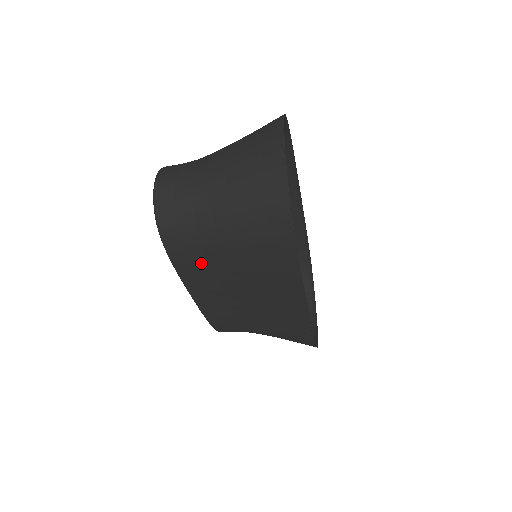
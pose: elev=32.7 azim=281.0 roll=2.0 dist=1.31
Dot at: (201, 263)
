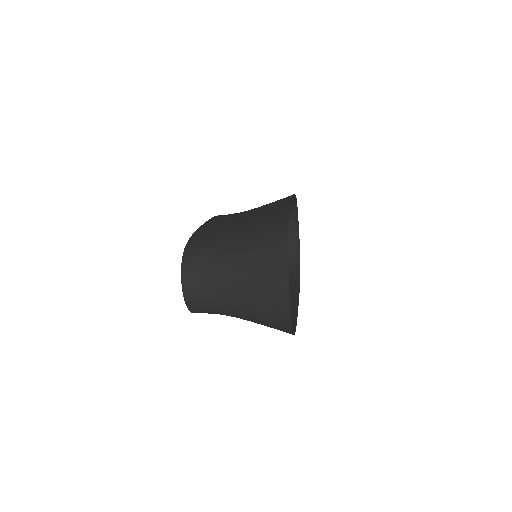
Dot at: occluded
